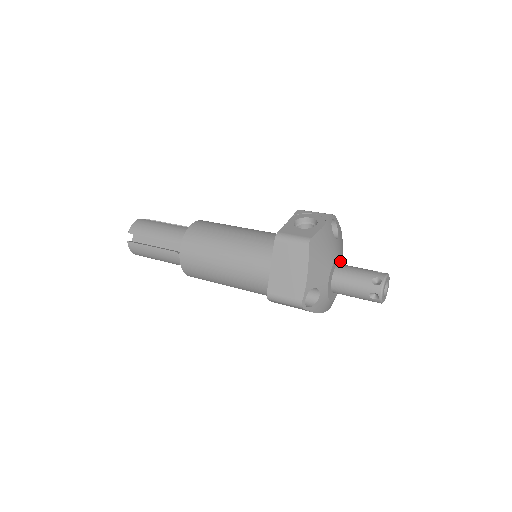
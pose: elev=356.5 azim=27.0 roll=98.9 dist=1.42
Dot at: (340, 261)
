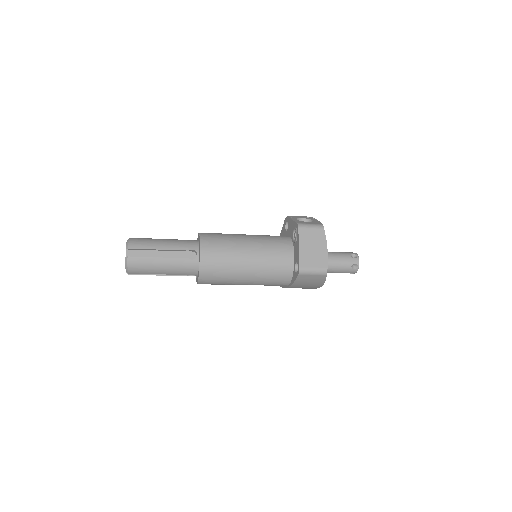
Dot at: occluded
